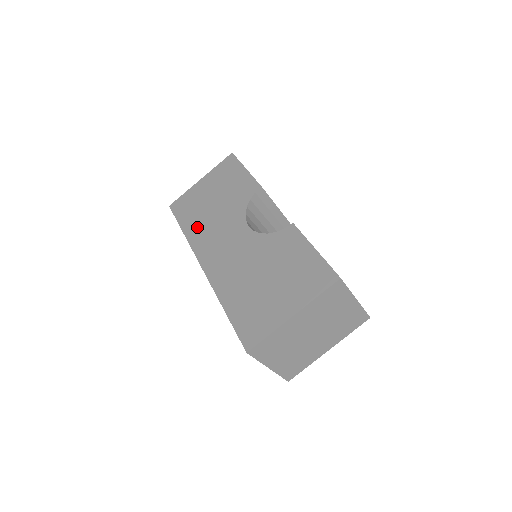
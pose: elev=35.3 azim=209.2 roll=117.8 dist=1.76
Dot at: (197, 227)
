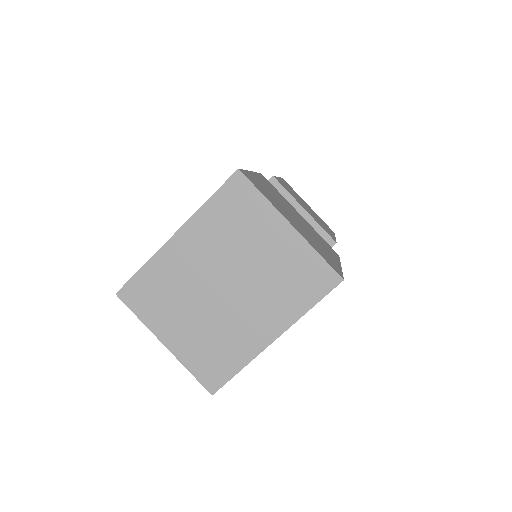
Dot at: occluded
